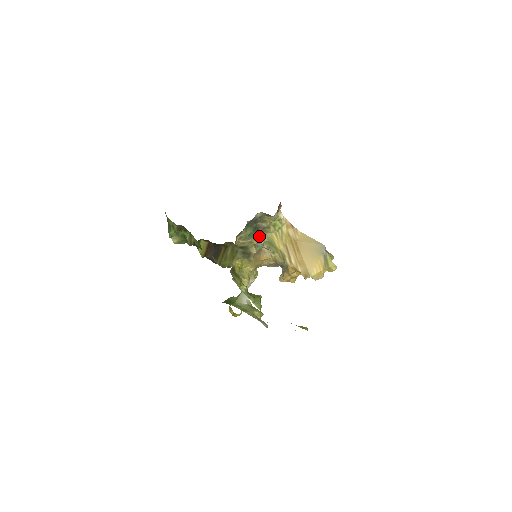
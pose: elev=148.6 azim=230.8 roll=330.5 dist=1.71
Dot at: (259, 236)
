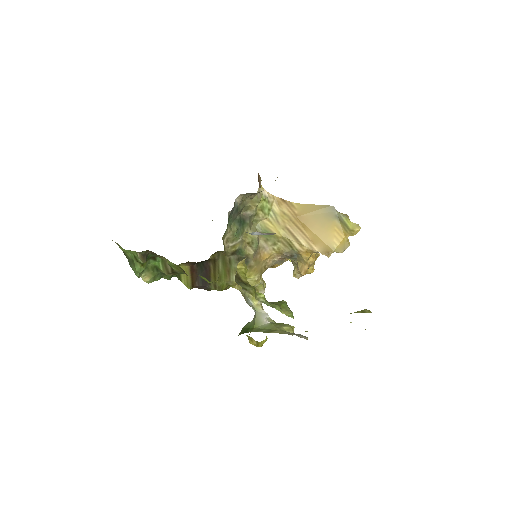
Dot at: (249, 230)
